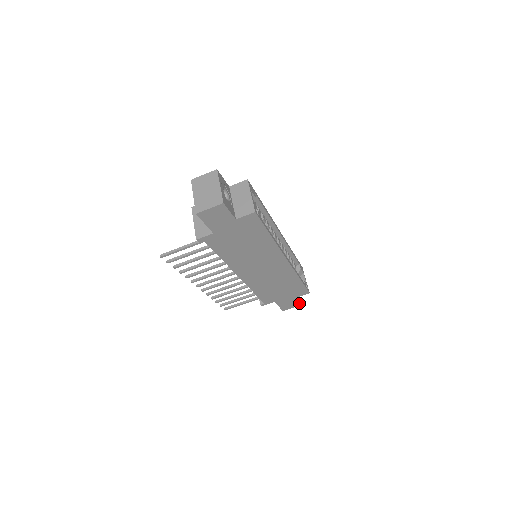
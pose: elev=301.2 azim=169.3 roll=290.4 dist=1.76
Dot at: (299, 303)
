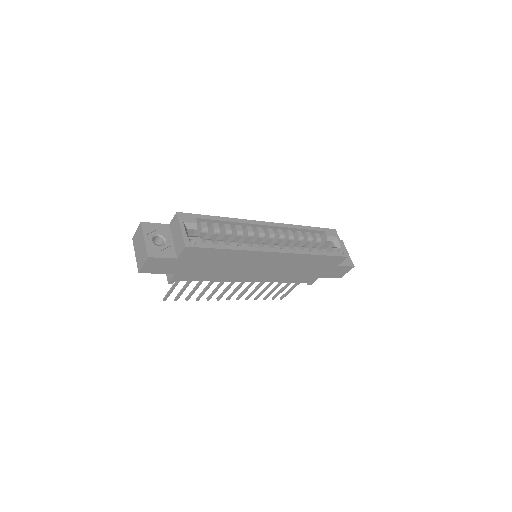
Dot at: (350, 266)
